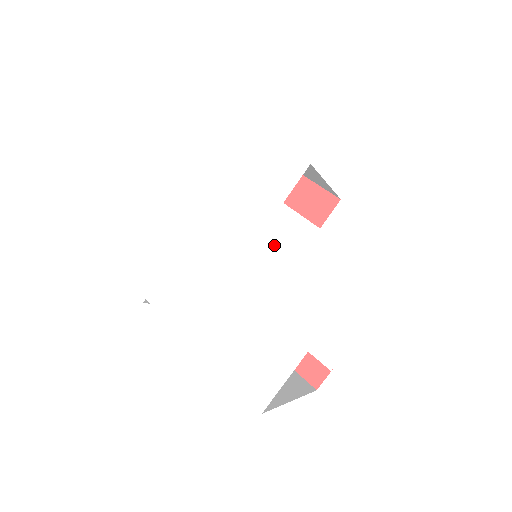
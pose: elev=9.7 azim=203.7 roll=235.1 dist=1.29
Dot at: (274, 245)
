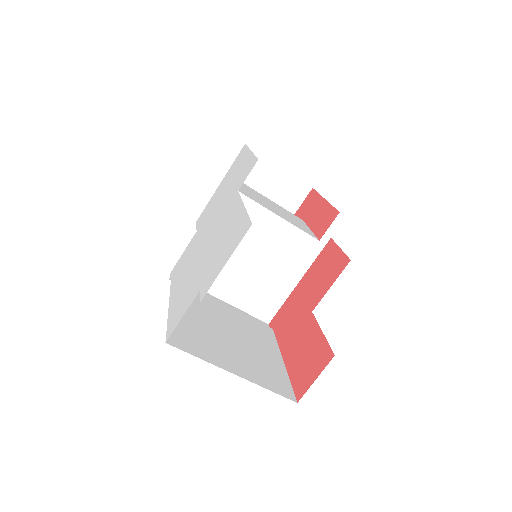
Dot at: (223, 221)
